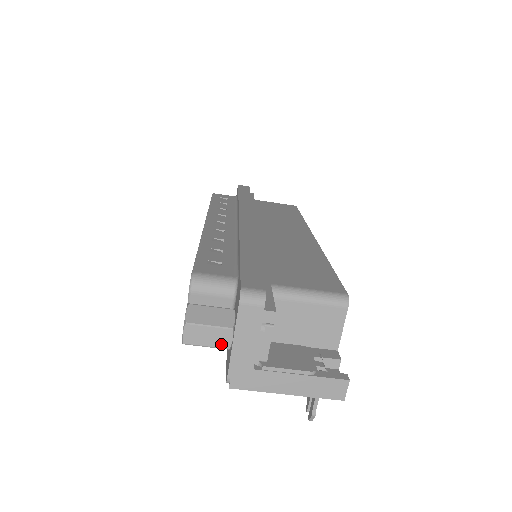
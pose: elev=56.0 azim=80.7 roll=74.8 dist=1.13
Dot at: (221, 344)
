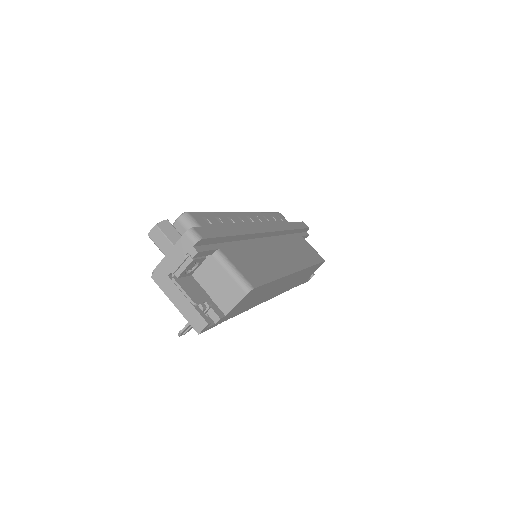
Dot at: (164, 250)
